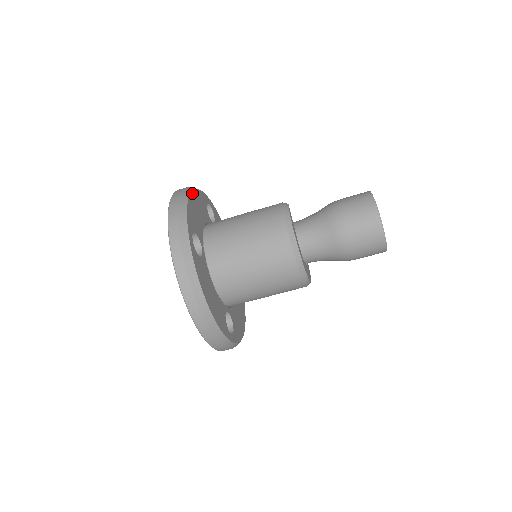
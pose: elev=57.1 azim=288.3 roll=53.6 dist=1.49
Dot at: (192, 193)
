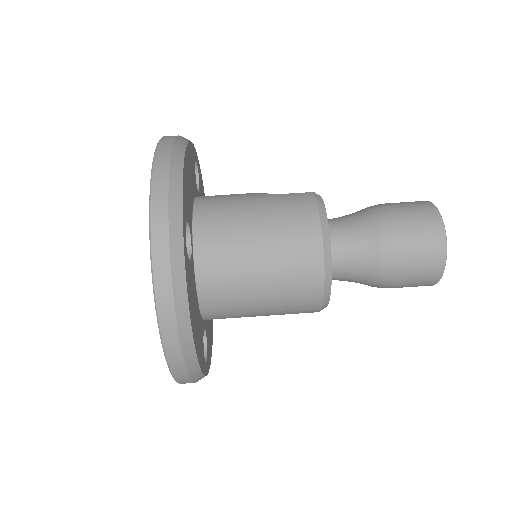
Dot at: (186, 150)
